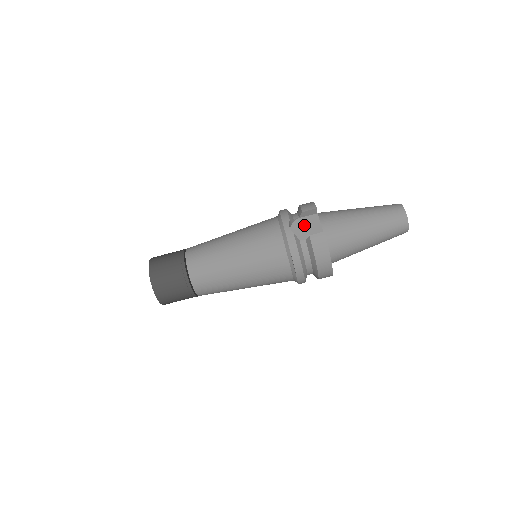
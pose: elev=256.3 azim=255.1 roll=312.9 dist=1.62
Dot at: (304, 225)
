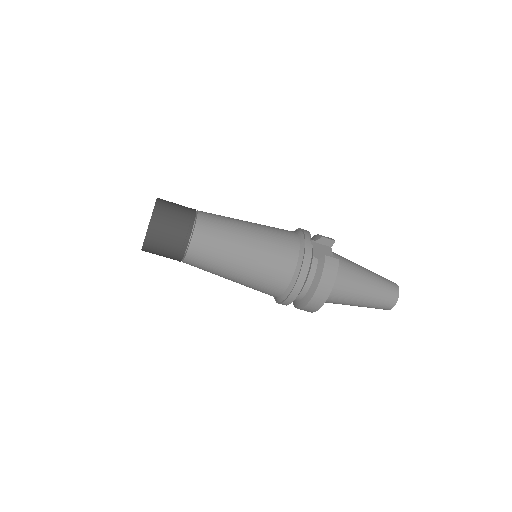
Dot at: (318, 249)
